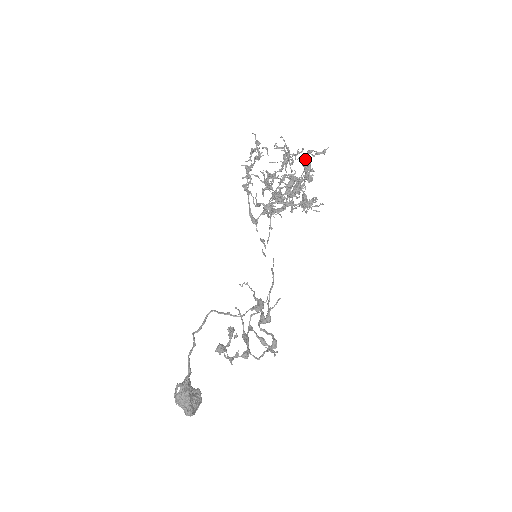
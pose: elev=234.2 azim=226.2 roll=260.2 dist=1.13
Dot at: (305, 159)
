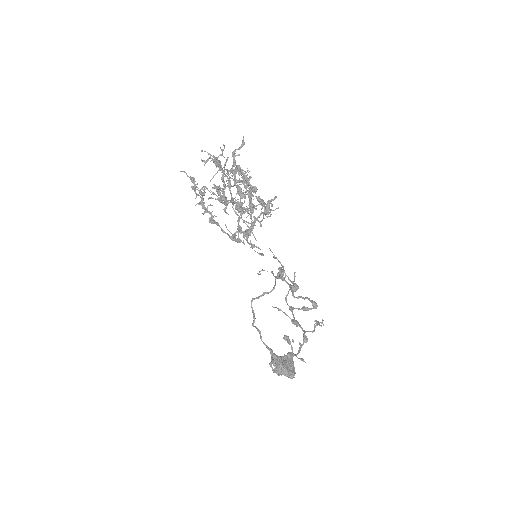
Dot at: (236, 166)
